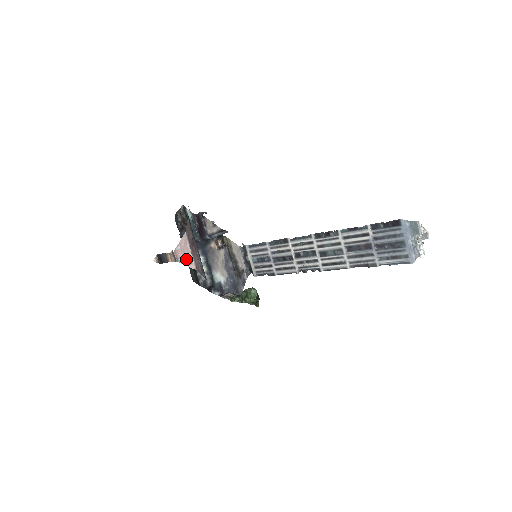
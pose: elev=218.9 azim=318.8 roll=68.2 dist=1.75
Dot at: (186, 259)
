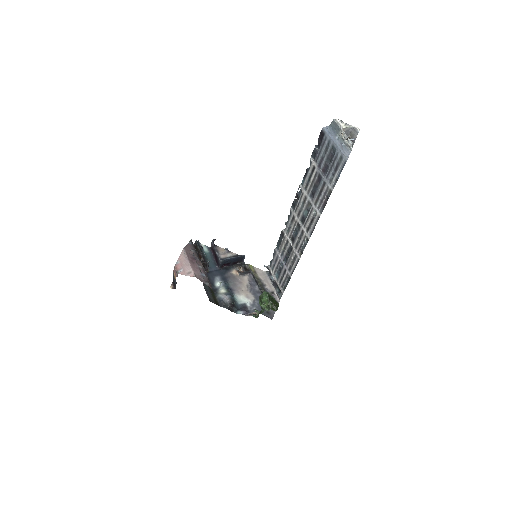
Dot at: (185, 270)
